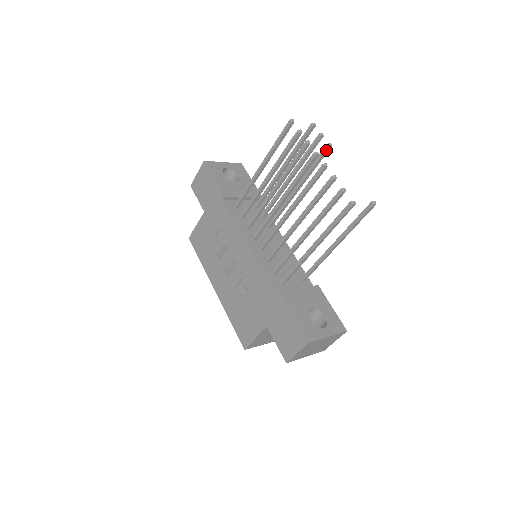
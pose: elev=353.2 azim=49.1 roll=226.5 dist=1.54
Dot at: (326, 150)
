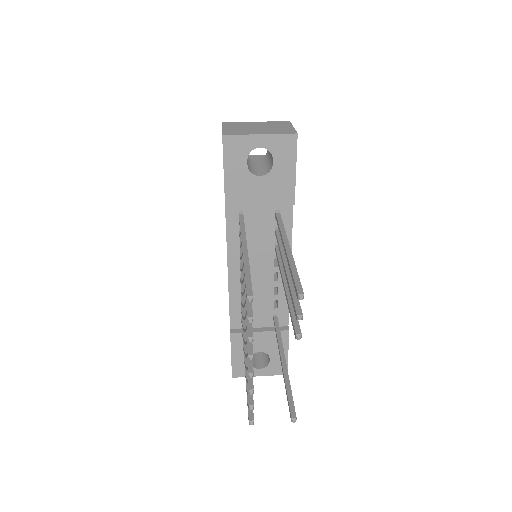
Dot at: (295, 333)
